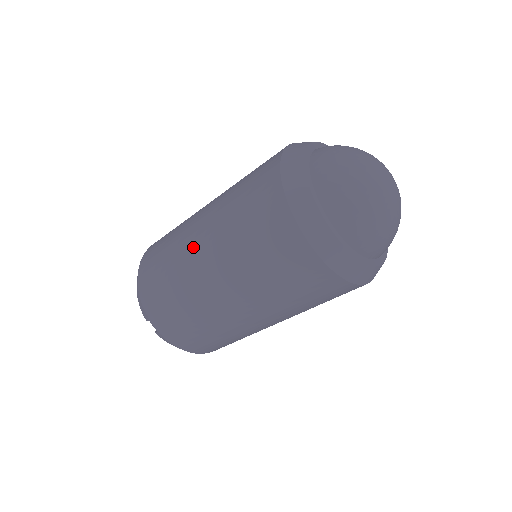
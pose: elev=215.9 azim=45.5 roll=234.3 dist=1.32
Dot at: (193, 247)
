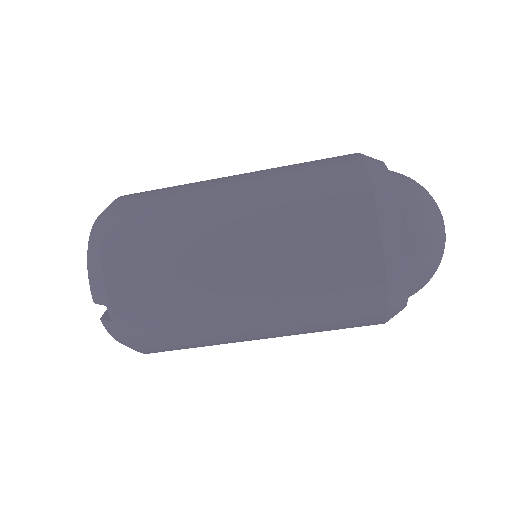
Dot at: (219, 233)
